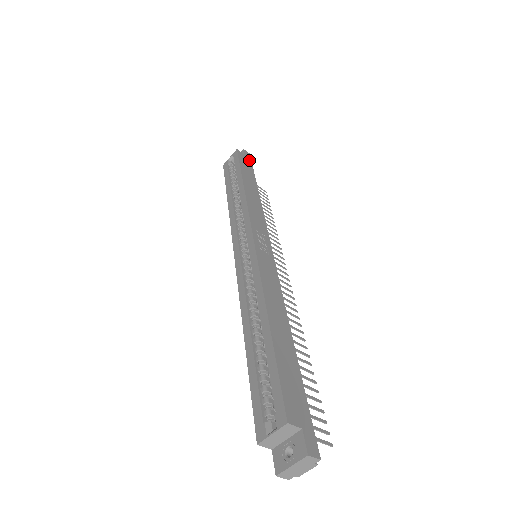
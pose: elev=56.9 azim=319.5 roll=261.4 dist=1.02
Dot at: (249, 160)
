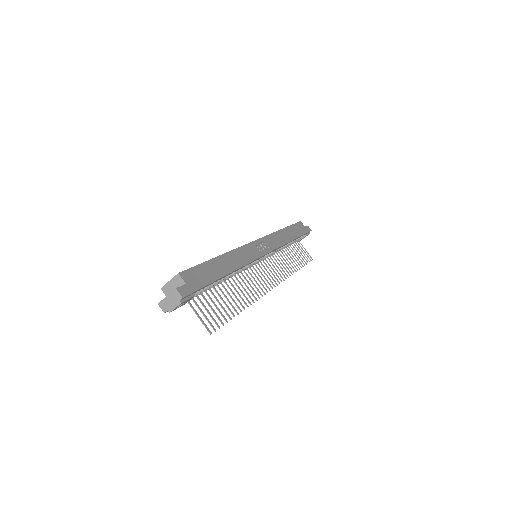
Dot at: (306, 230)
